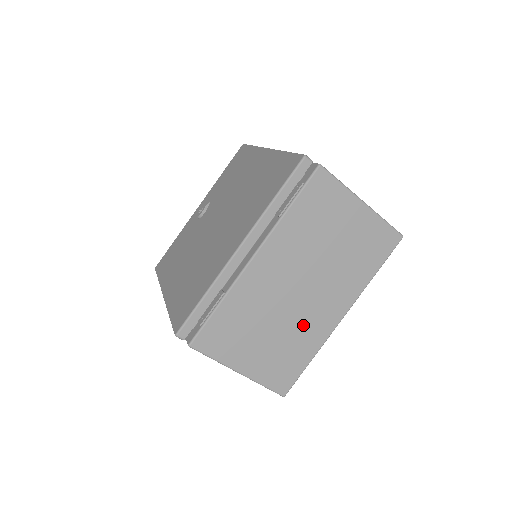
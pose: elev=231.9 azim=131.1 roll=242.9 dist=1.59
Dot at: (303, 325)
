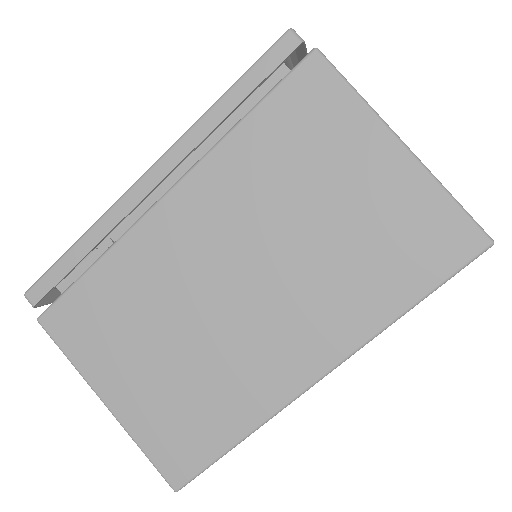
Dot at: (234, 360)
